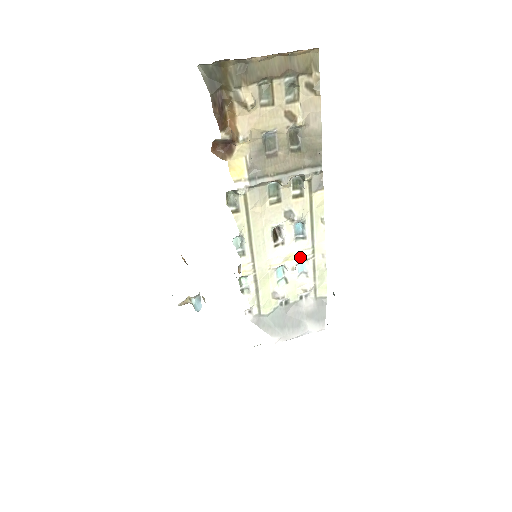
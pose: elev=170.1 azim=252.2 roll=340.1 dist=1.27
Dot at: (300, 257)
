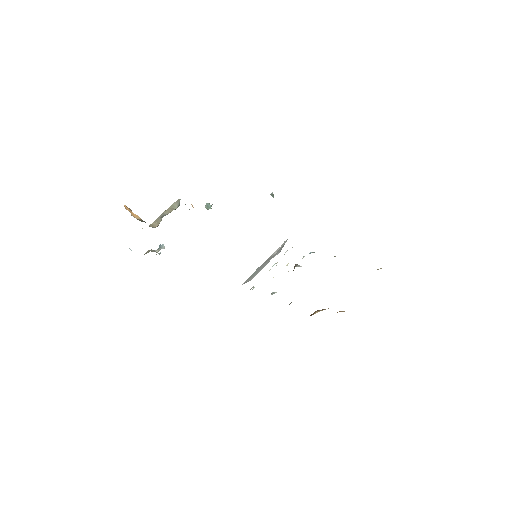
Dot at: occluded
